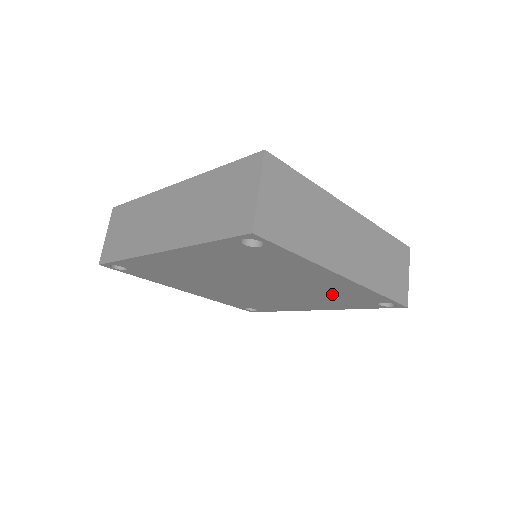
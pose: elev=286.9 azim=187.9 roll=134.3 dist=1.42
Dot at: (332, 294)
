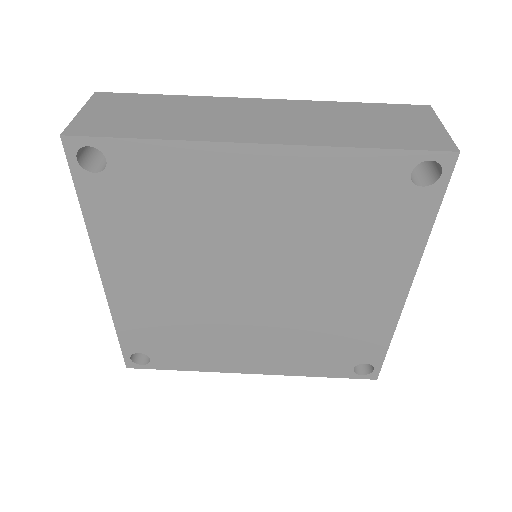
Dot at: (333, 215)
